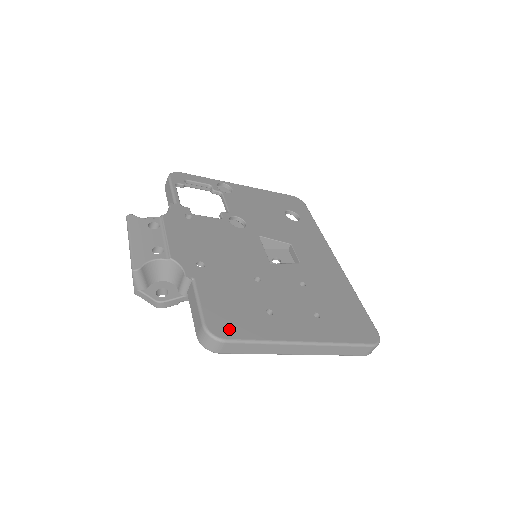
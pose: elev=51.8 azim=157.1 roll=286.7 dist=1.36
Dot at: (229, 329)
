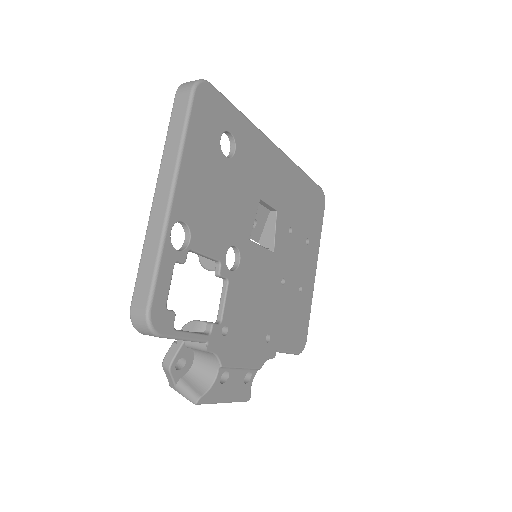
Dot at: (304, 335)
